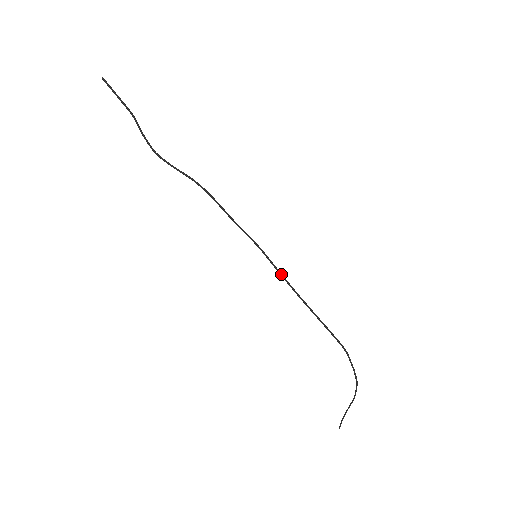
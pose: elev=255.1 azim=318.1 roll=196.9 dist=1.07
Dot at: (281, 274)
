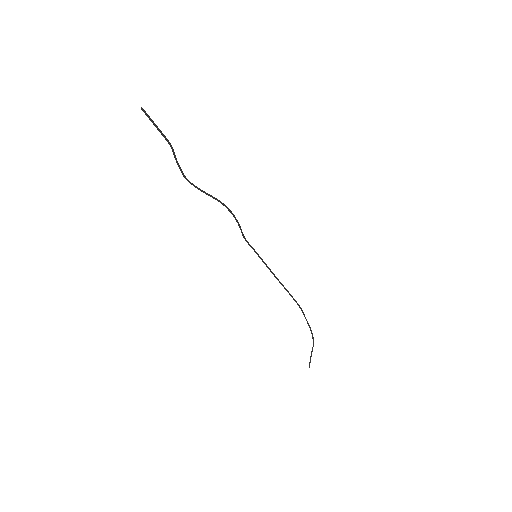
Dot at: (267, 266)
